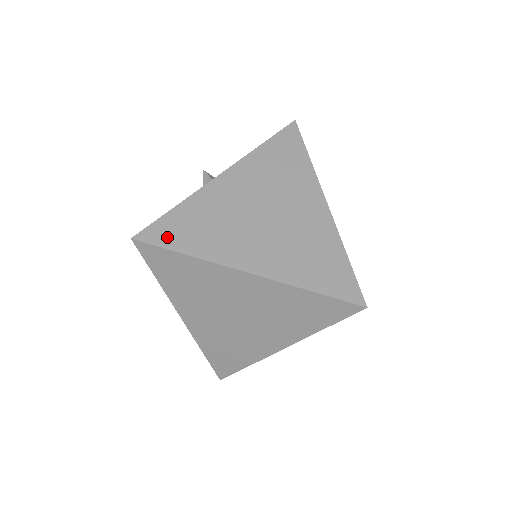
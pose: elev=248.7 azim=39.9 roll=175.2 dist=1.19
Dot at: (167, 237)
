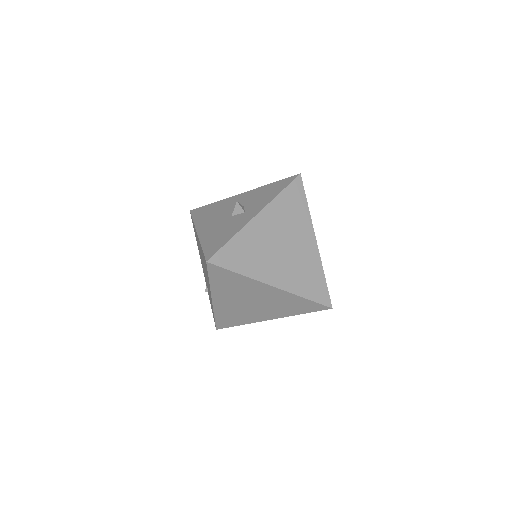
Dot at: (228, 261)
